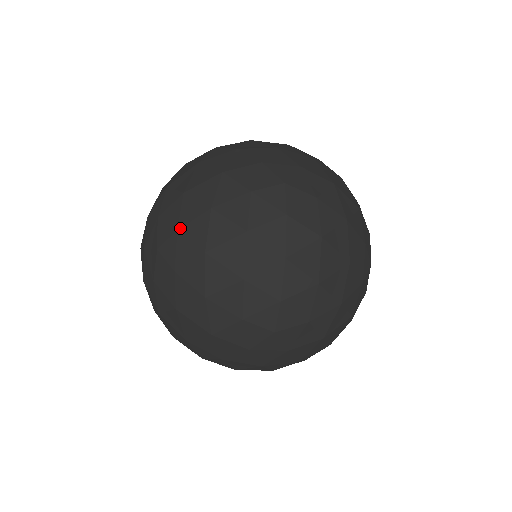
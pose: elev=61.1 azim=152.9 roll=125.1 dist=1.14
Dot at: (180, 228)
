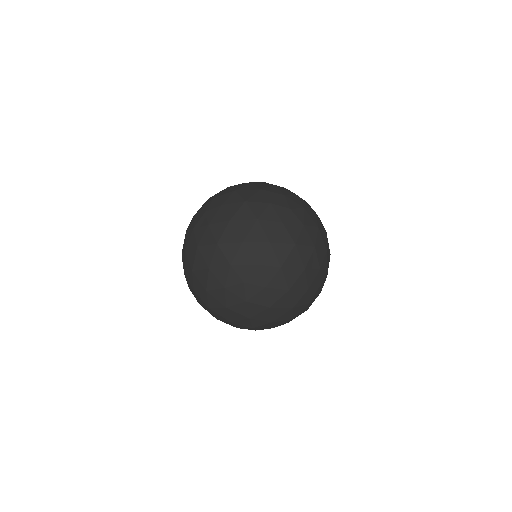
Dot at: (252, 328)
